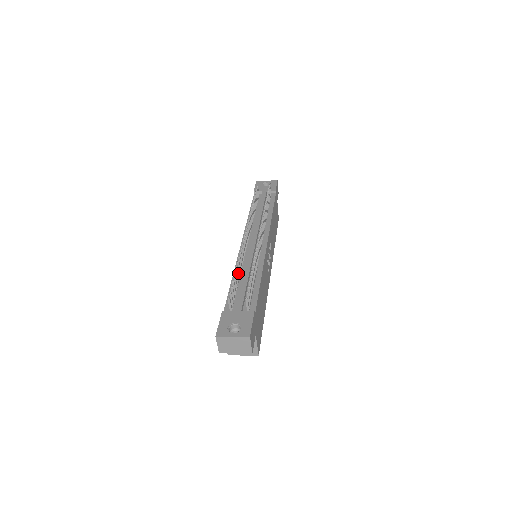
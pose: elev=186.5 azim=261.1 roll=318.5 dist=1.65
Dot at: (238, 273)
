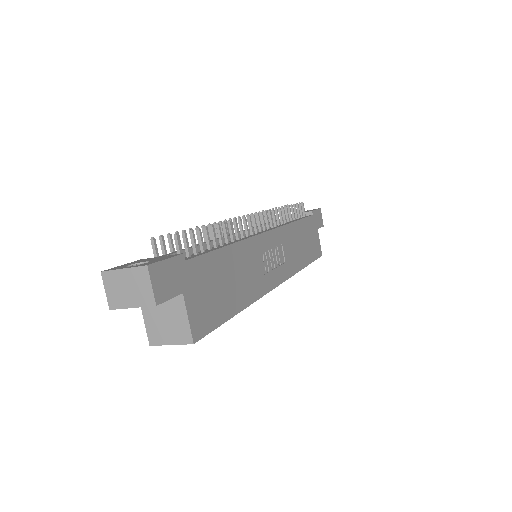
Dot at: occluded
